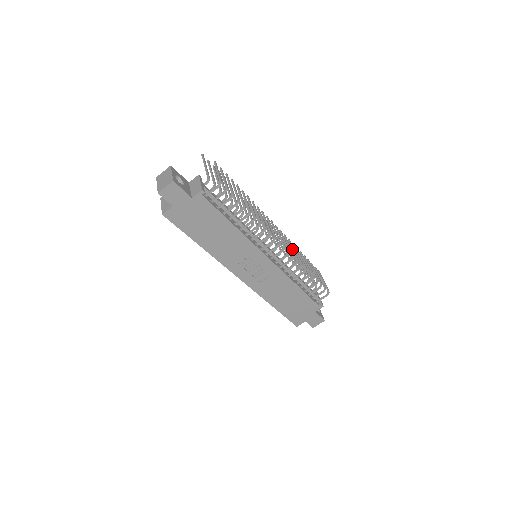
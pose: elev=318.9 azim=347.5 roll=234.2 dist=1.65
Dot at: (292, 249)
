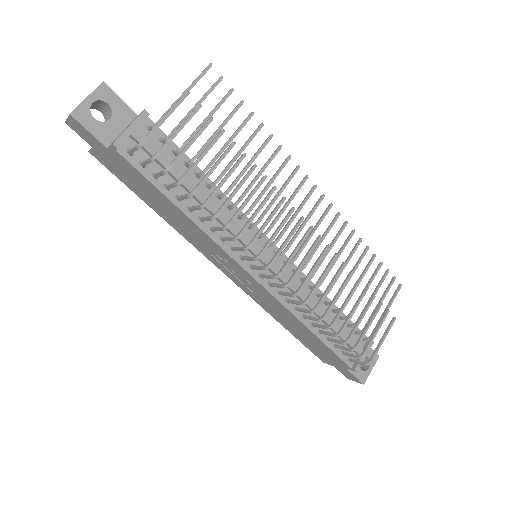
Dot at: occluded
